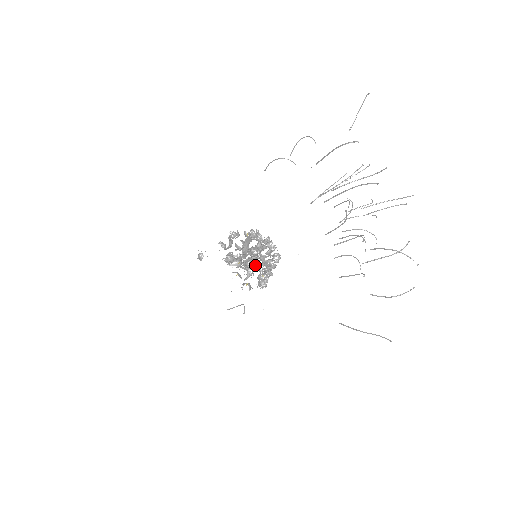
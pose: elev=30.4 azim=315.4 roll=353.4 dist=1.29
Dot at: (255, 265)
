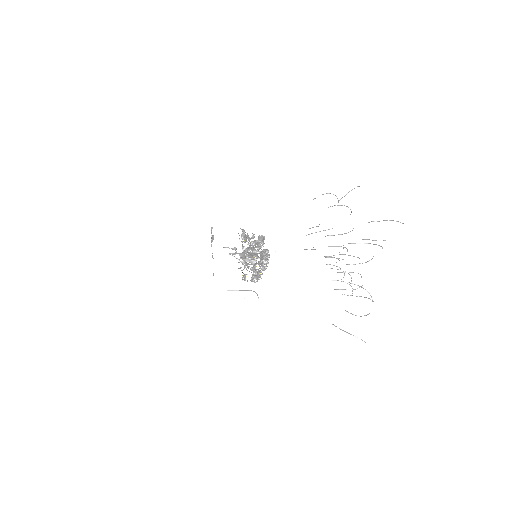
Dot at: (253, 262)
